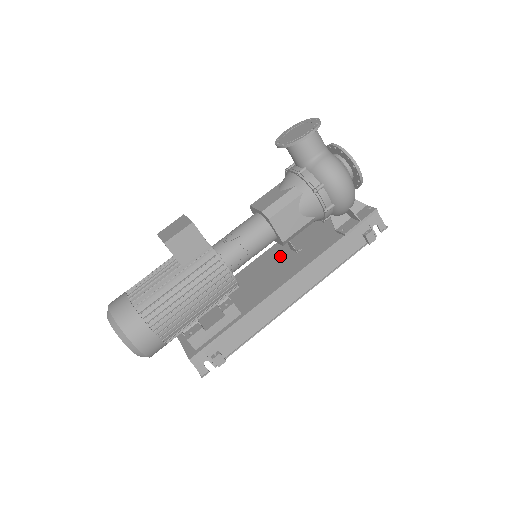
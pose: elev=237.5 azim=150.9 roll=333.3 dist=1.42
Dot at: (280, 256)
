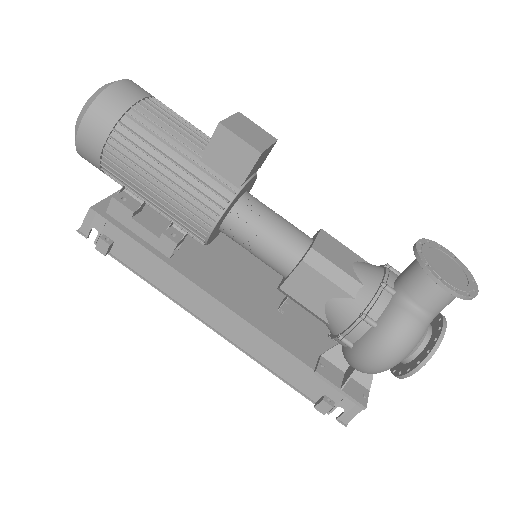
Dot at: (270, 287)
